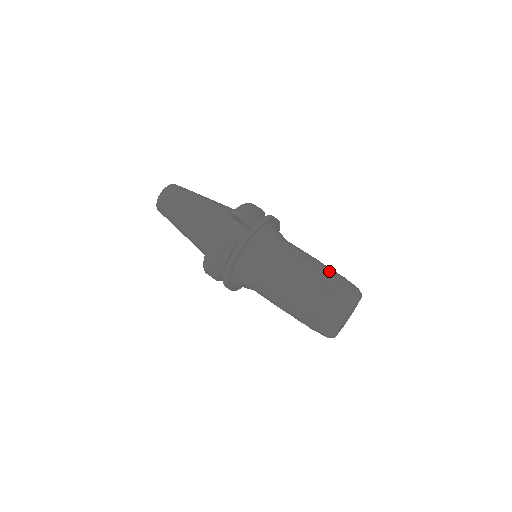
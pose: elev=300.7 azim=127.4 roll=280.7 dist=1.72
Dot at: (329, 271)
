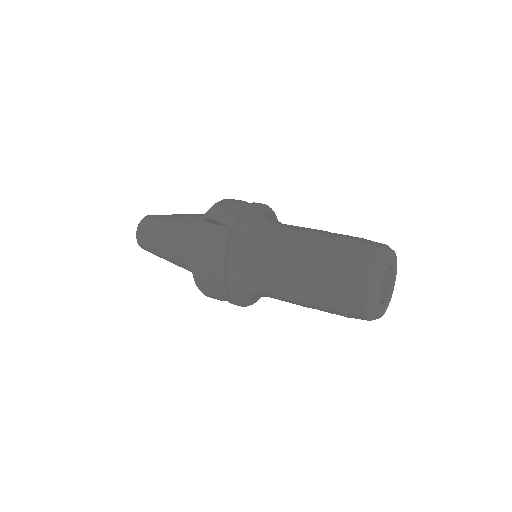
Dot at: (339, 238)
